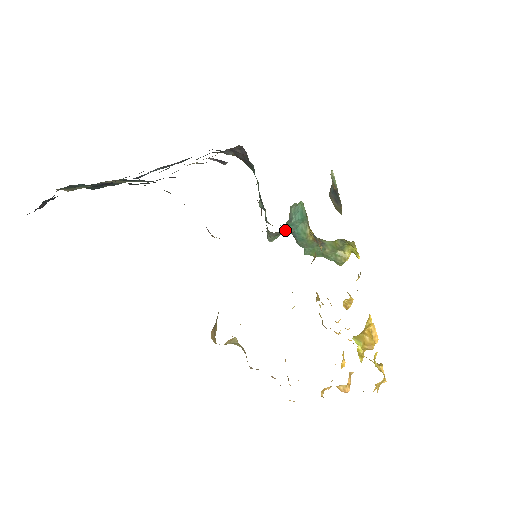
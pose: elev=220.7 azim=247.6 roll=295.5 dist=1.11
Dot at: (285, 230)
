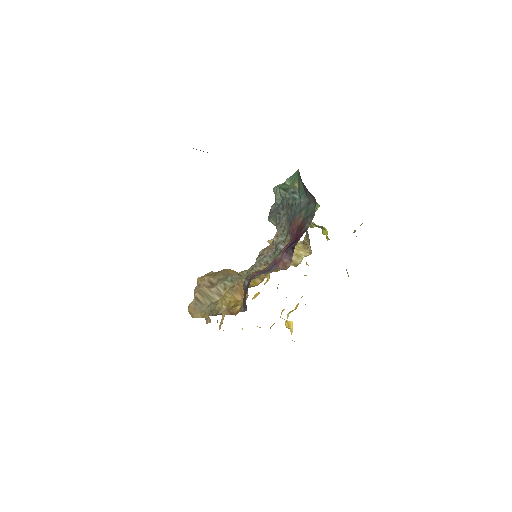
Dot at: occluded
